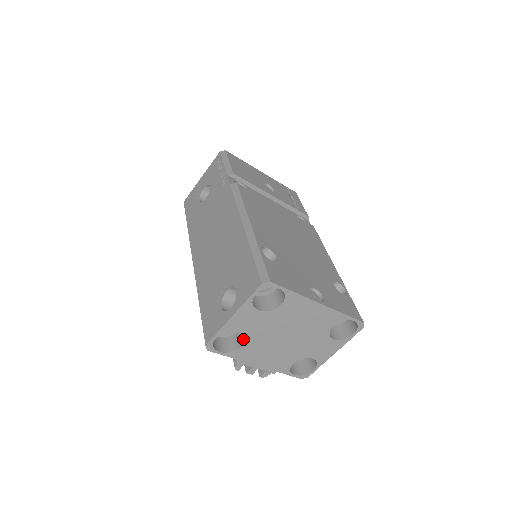
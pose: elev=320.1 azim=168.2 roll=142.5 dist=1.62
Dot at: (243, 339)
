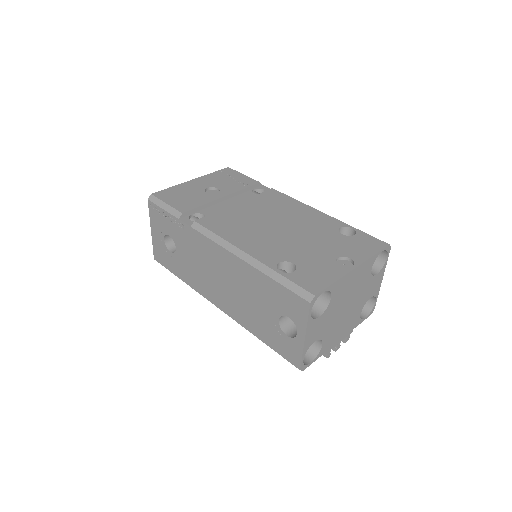
Dot at: (320, 340)
